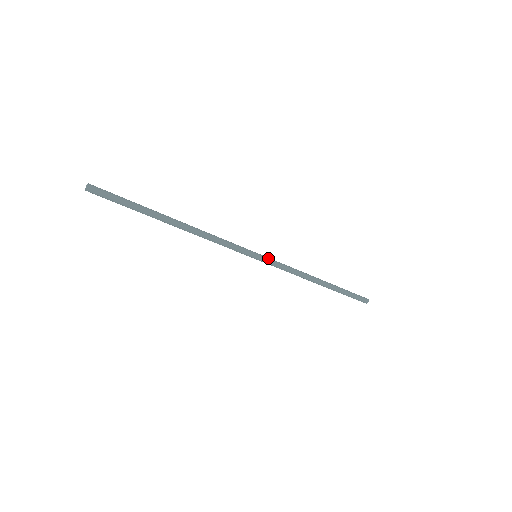
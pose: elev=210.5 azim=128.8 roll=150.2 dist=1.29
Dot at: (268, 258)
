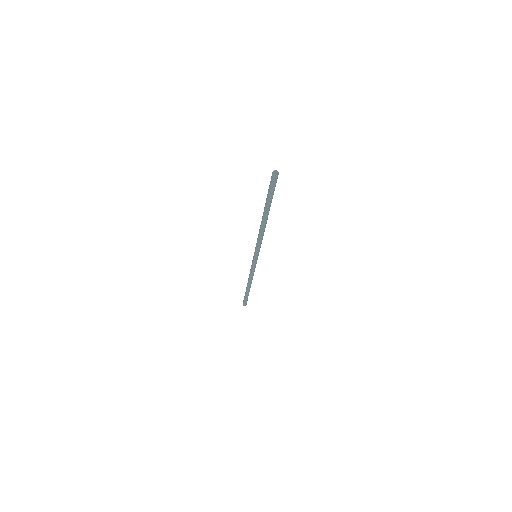
Dot at: occluded
